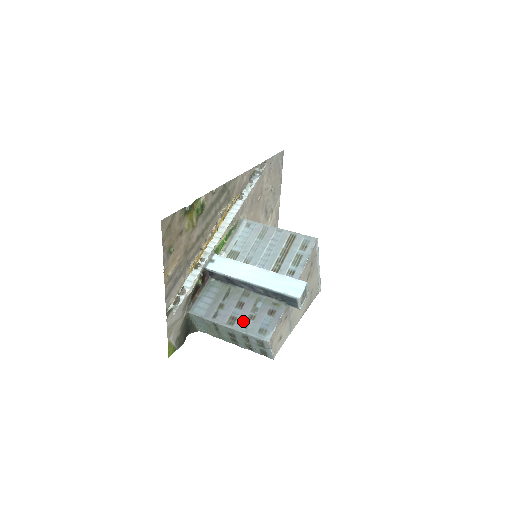
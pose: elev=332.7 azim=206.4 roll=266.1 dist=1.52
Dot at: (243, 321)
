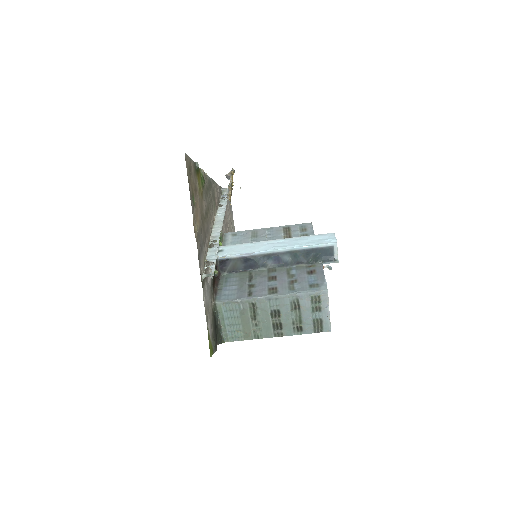
Dot at: (286, 286)
